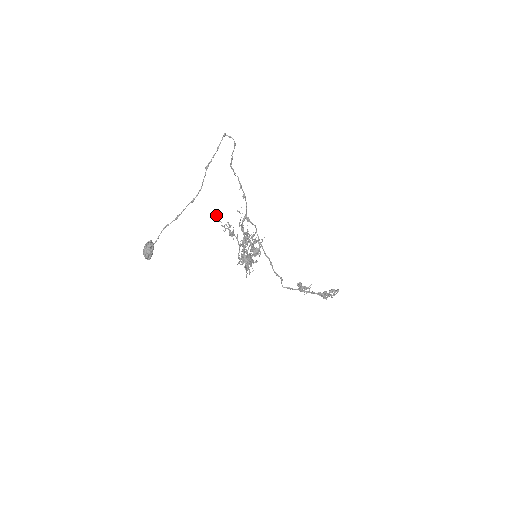
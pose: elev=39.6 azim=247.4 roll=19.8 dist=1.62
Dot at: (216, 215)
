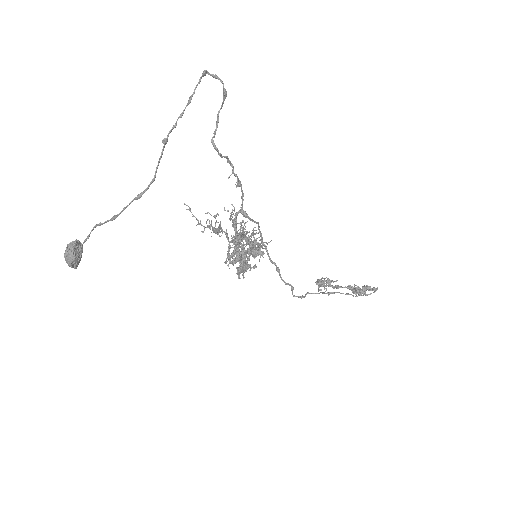
Dot at: occluded
